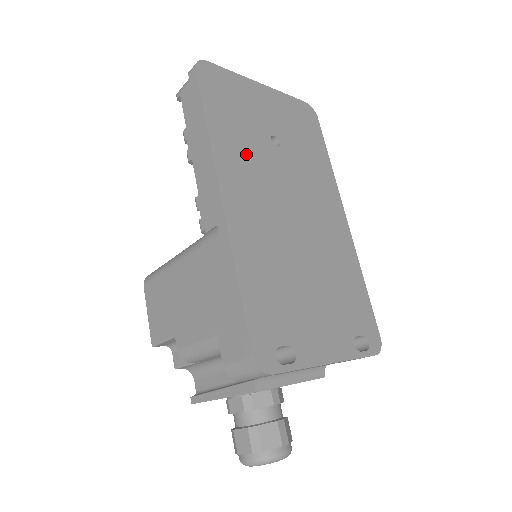
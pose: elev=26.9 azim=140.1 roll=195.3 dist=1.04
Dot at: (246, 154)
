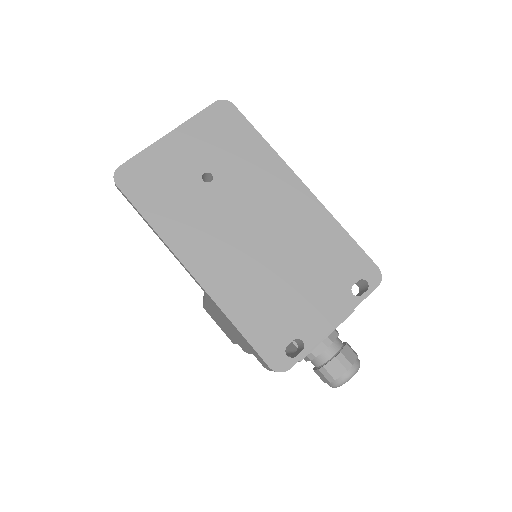
Dot at: (190, 217)
